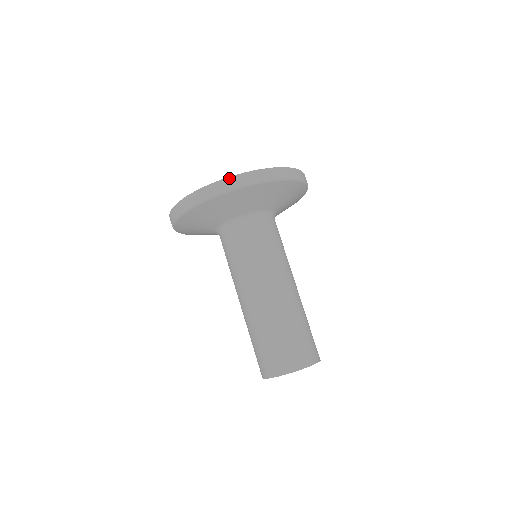
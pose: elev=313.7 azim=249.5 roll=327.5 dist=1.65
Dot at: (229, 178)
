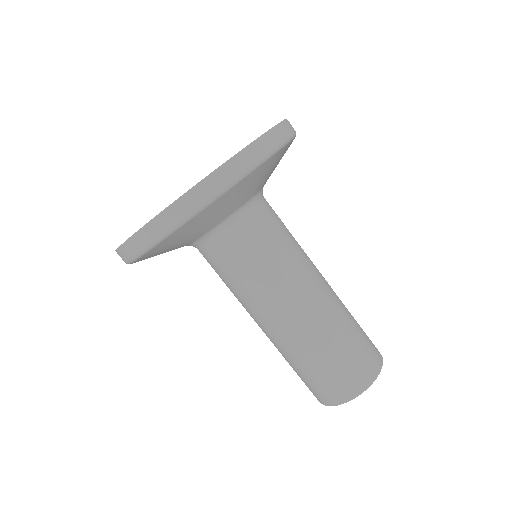
Dot at: (199, 184)
